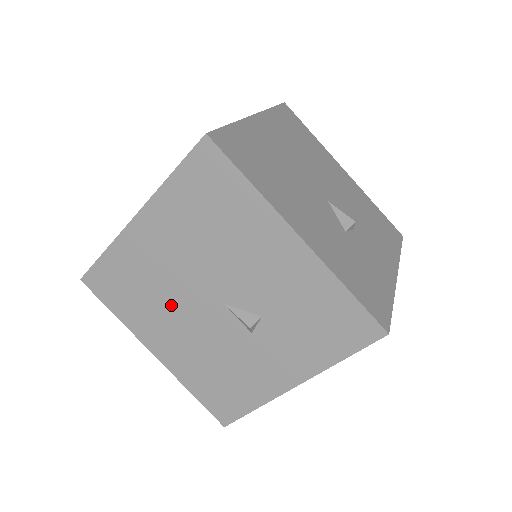
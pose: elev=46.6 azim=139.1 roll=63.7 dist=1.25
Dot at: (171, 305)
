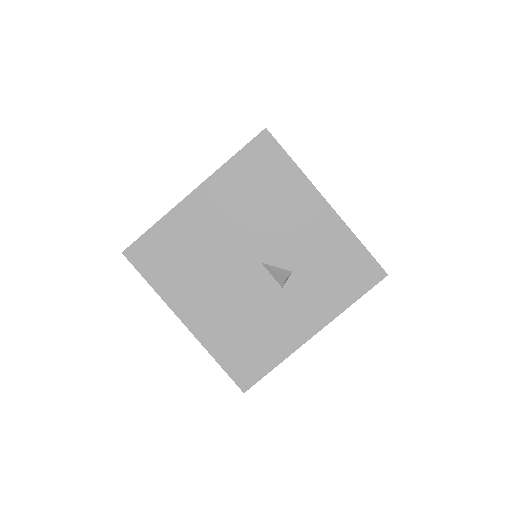
Dot at: (212, 269)
